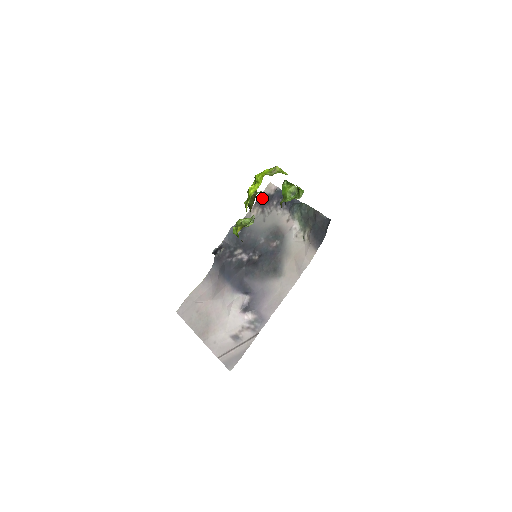
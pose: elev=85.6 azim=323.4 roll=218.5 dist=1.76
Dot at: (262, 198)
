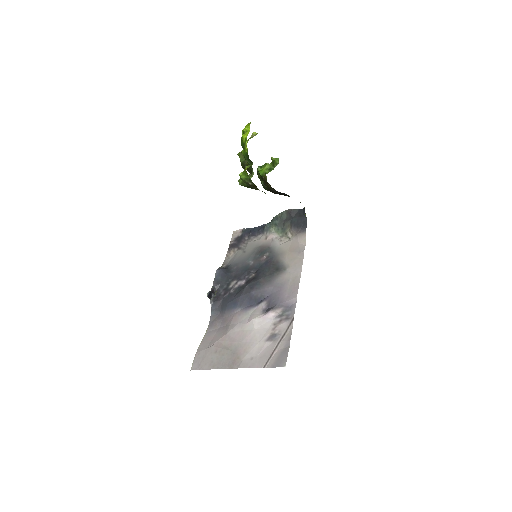
Dot at: (233, 242)
